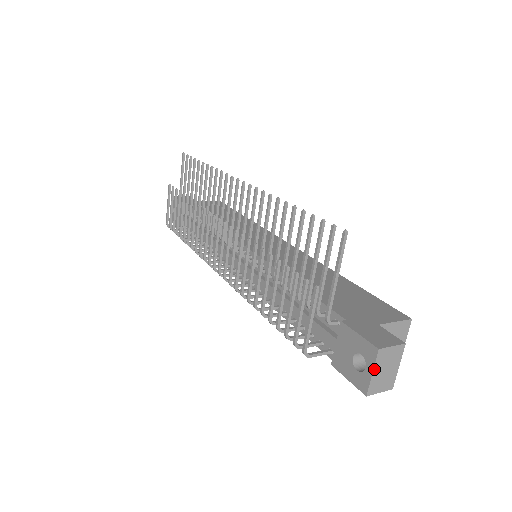
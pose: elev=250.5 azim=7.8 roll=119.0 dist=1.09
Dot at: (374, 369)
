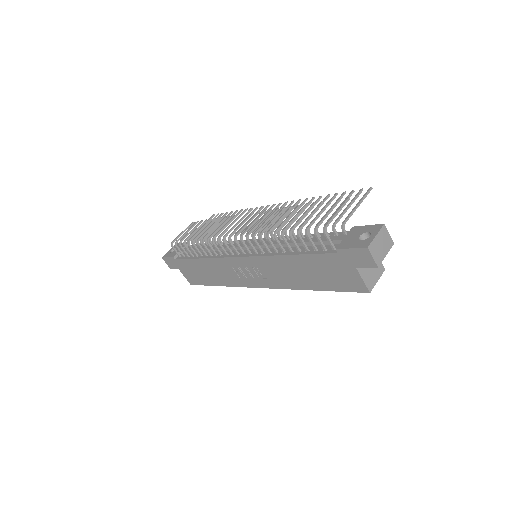
Dot at: (378, 234)
